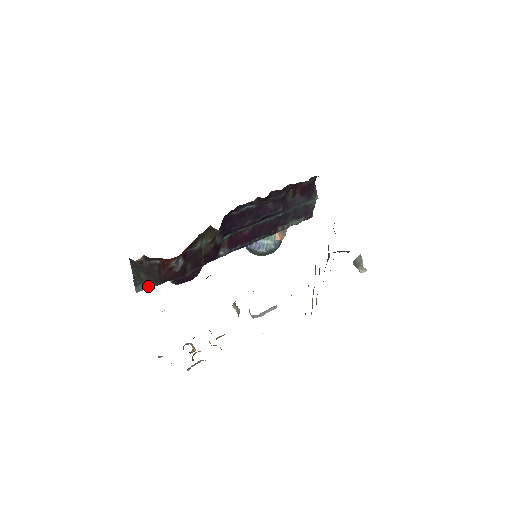
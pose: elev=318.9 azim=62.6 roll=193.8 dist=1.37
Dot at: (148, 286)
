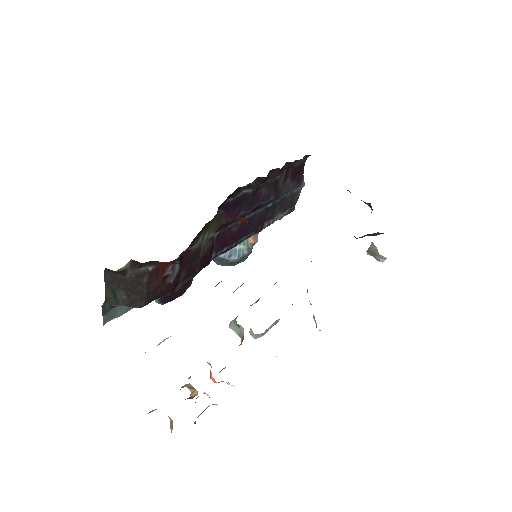
Dot at: (119, 313)
